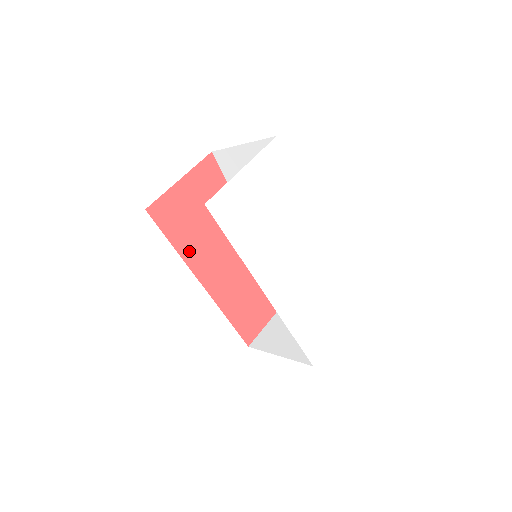
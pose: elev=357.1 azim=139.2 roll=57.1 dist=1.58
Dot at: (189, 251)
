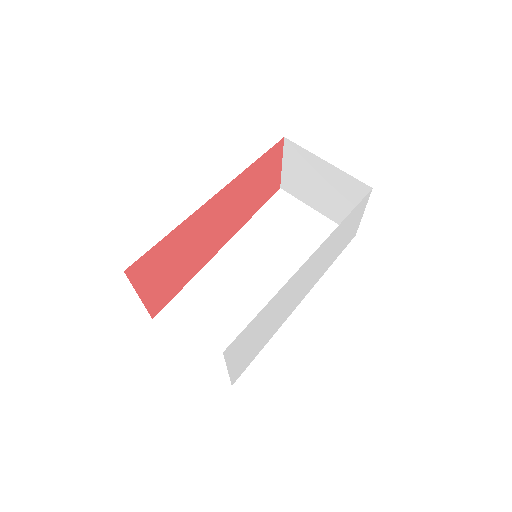
Dot at: (195, 268)
